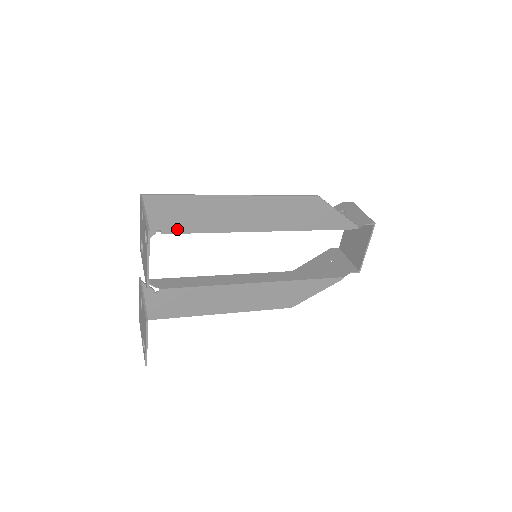
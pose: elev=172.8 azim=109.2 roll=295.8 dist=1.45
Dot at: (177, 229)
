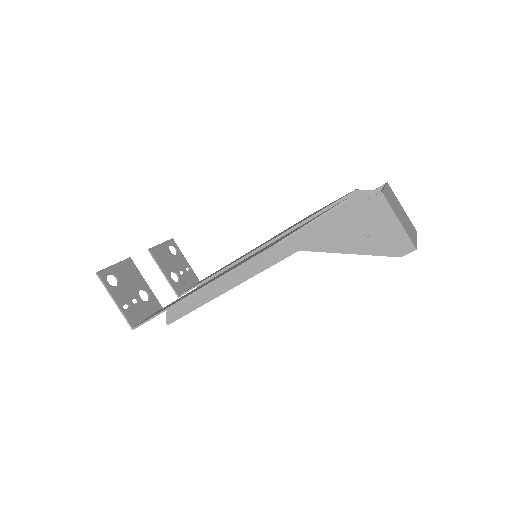
Dot at: (207, 279)
